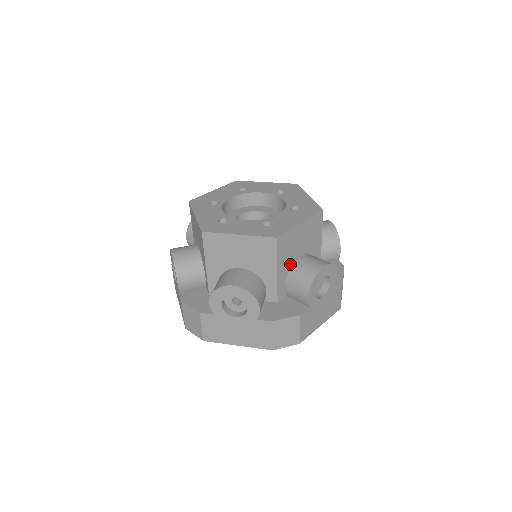
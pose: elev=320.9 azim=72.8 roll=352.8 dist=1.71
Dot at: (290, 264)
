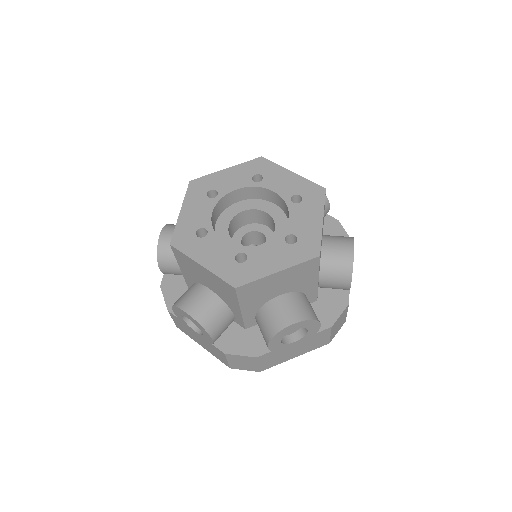
Dot at: (320, 262)
